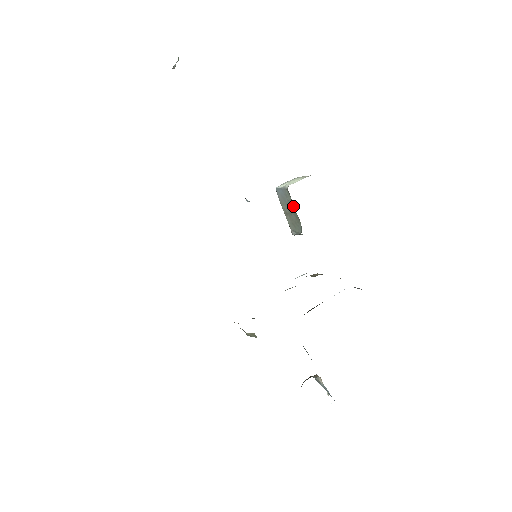
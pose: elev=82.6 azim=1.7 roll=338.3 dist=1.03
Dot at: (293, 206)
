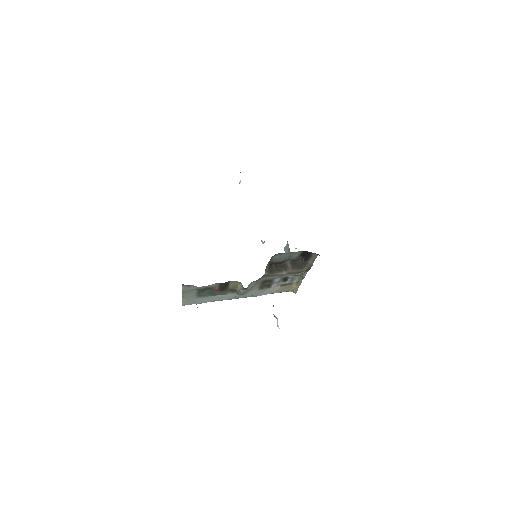
Dot at: occluded
